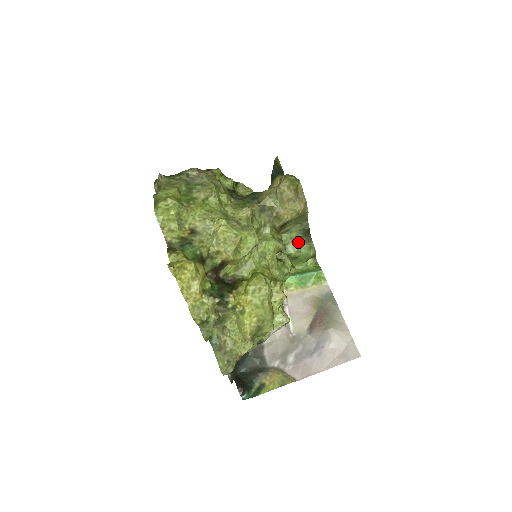
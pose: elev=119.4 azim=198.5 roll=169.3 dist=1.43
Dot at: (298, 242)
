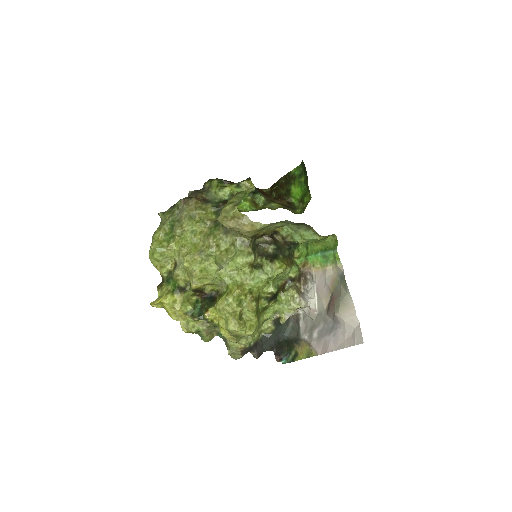
Dot at: (299, 231)
